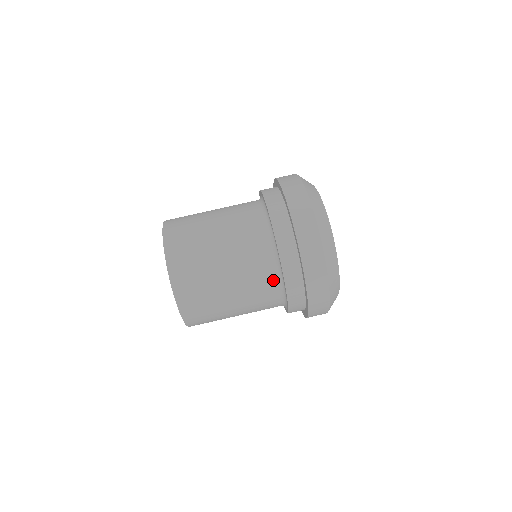
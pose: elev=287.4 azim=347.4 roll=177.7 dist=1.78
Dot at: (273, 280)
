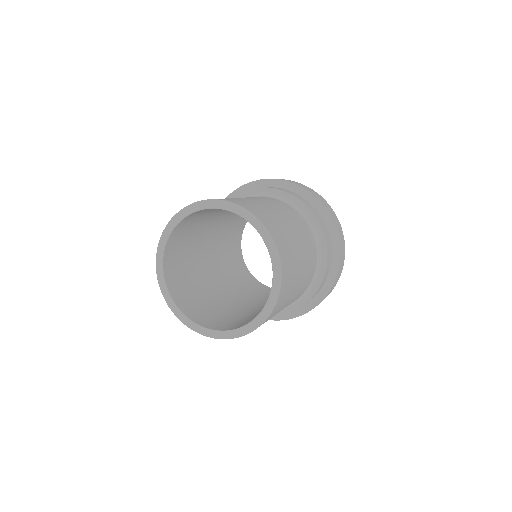
Dot at: (308, 229)
